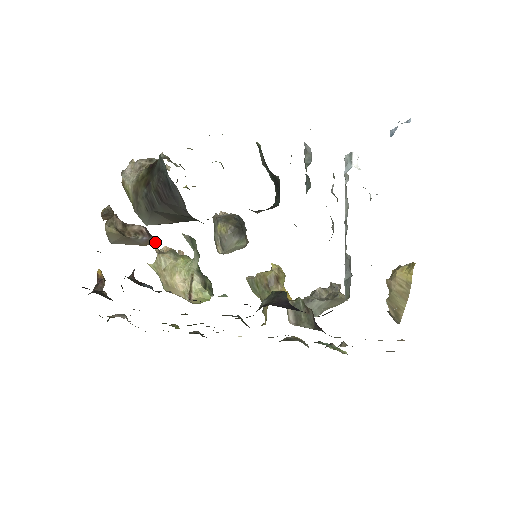
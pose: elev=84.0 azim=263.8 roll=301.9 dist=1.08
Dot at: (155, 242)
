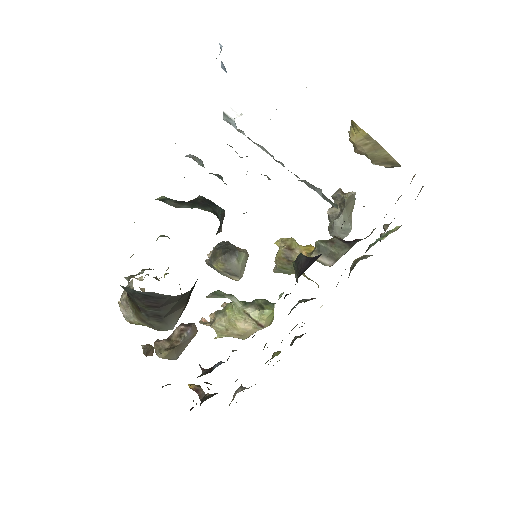
Dot at: (201, 321)
